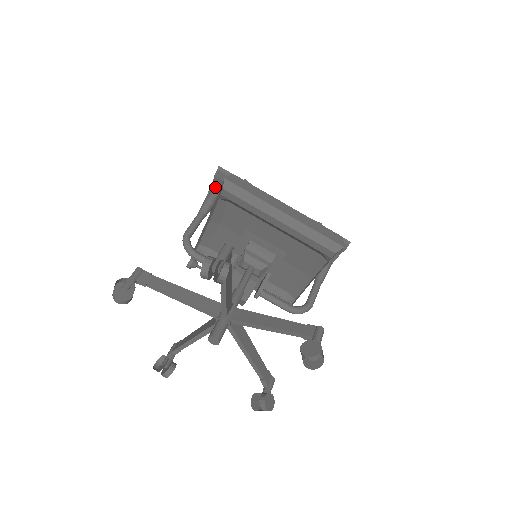
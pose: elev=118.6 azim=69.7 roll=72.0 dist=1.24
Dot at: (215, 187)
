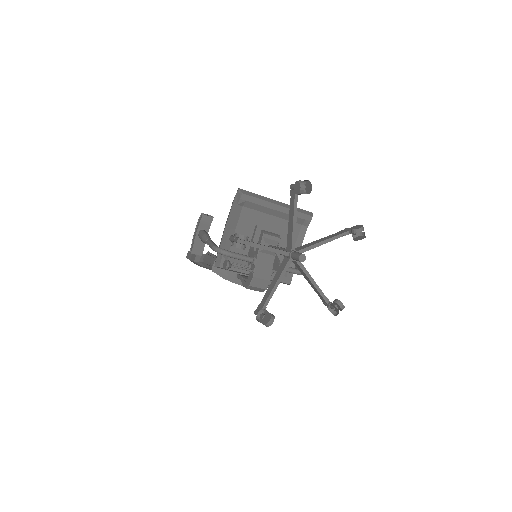
Dot at: (201, 230)
